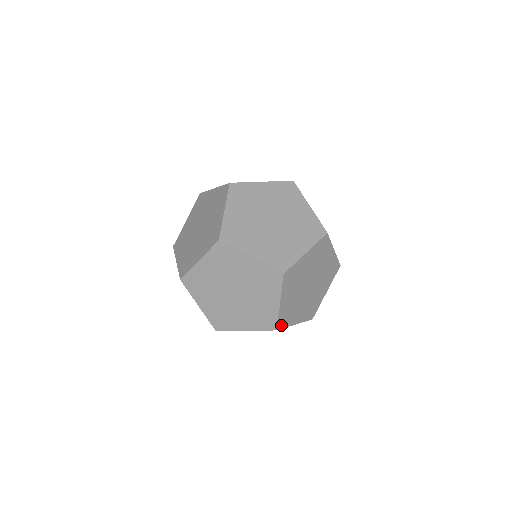
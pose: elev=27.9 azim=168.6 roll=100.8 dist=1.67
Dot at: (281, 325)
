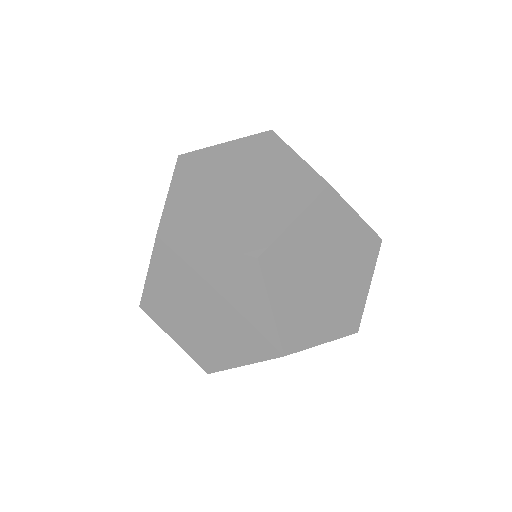
Dot at: (291, 347)
